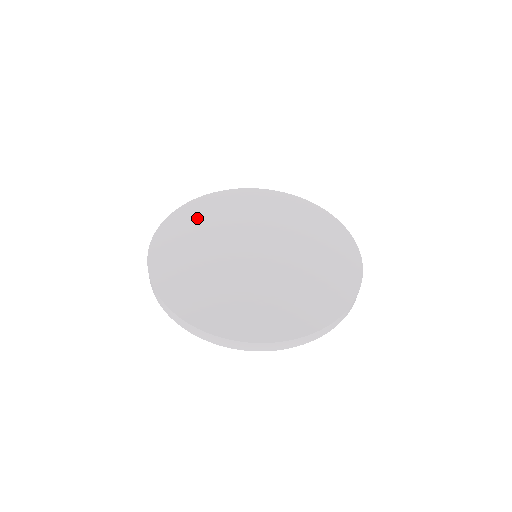
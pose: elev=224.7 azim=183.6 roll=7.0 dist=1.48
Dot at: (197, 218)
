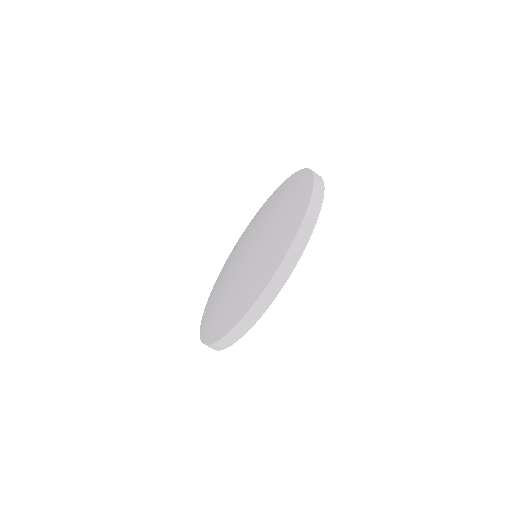
Dot at: (230, 257)
